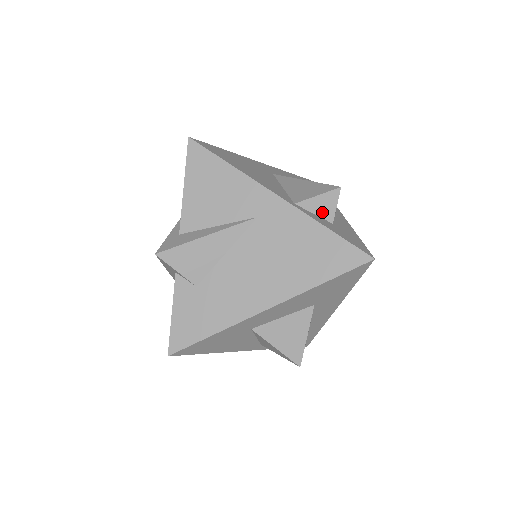
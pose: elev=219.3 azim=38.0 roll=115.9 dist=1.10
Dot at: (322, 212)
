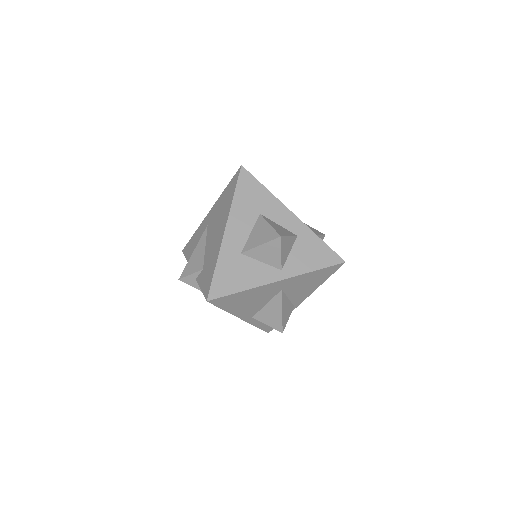
Dot at: occluded
